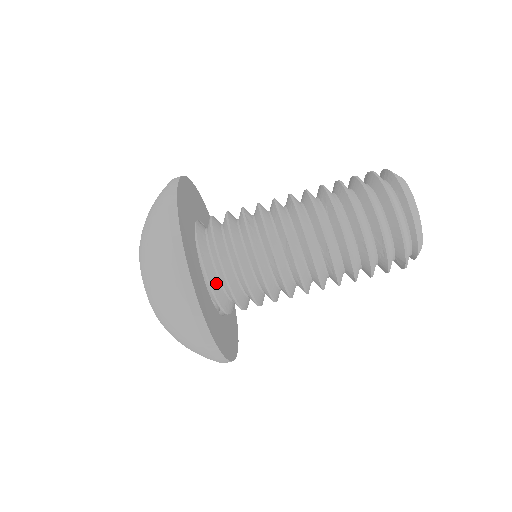
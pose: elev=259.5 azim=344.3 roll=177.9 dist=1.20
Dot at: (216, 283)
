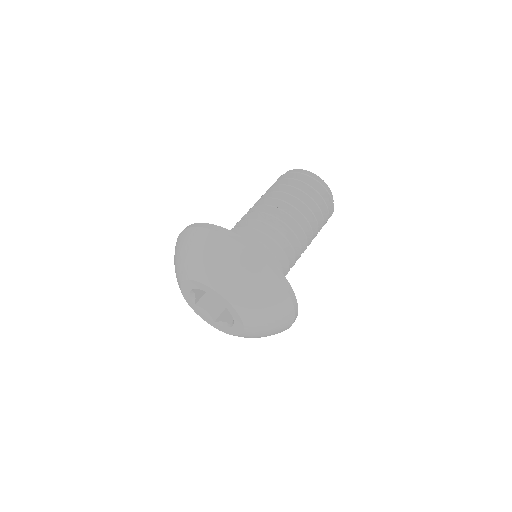
Dot at: occluded
